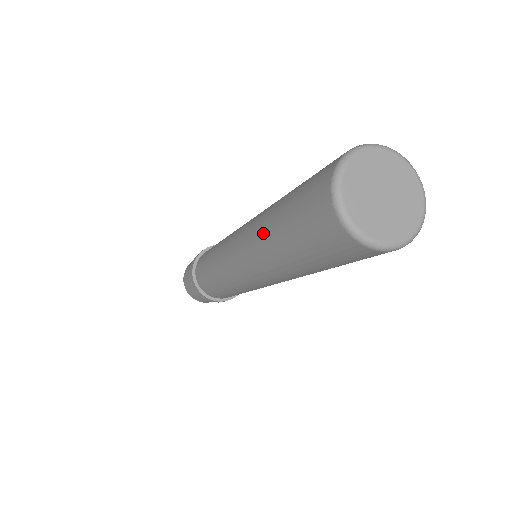
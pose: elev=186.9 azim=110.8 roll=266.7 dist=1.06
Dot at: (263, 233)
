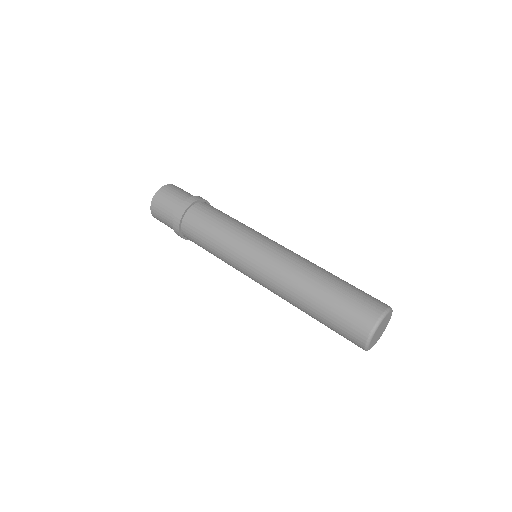
Dot at: (306, 284)
